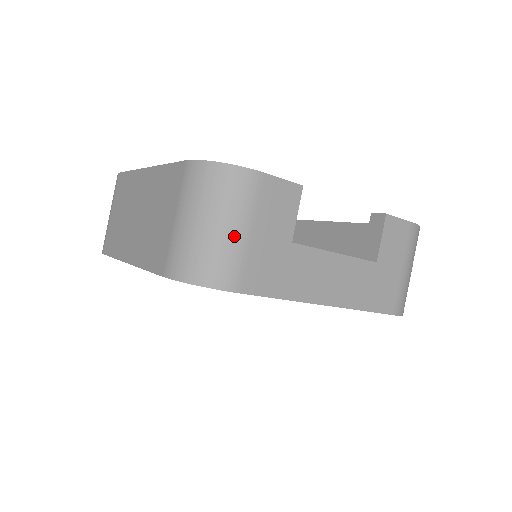
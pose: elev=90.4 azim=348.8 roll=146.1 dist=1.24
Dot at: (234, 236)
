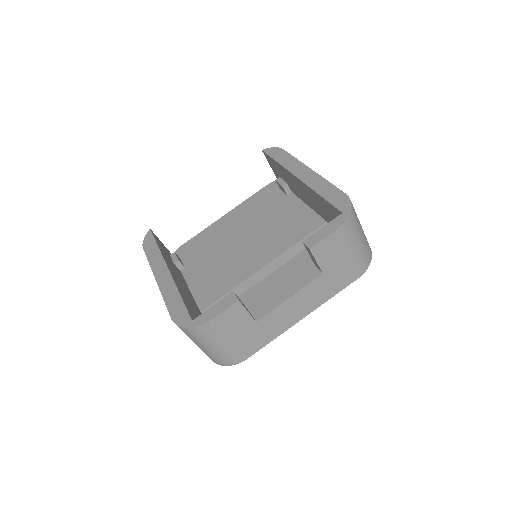
Dot at: (223, 348)
